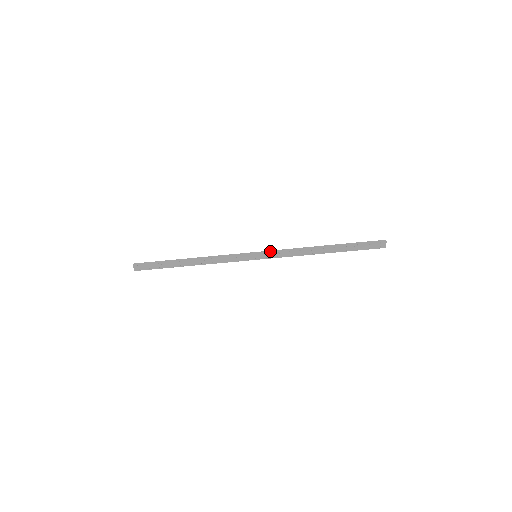
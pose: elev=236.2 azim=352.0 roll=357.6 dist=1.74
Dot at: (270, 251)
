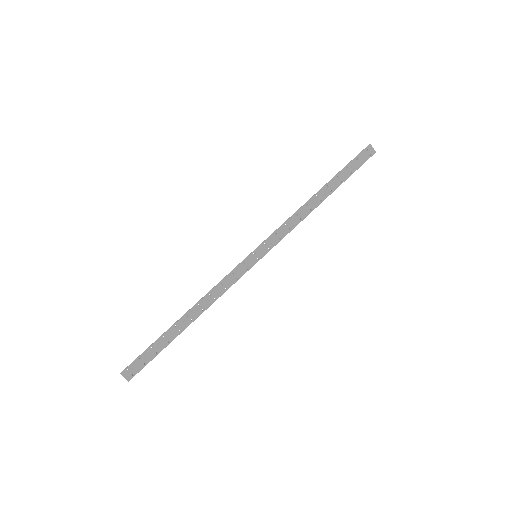
Dot at: (267, 239)
